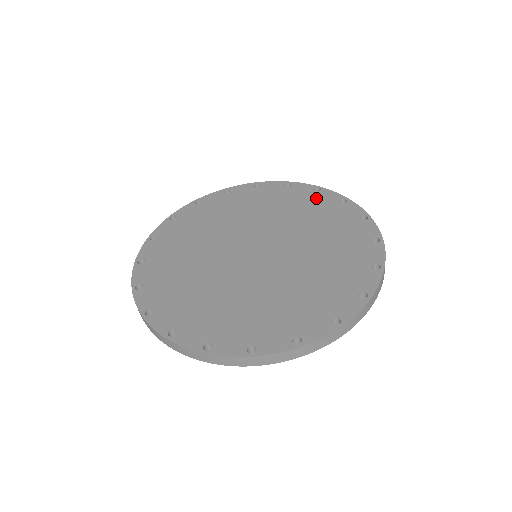
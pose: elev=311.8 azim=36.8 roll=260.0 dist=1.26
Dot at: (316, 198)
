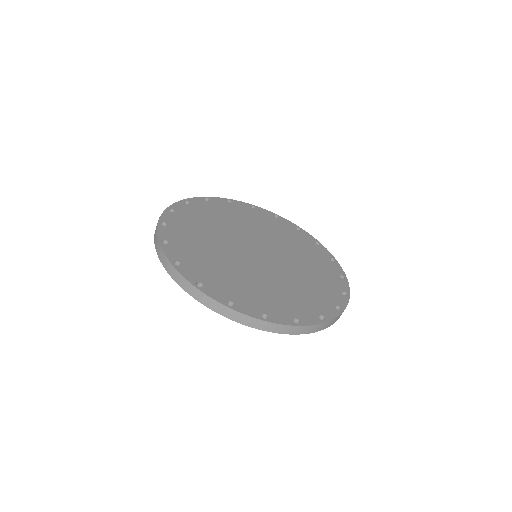
Dot at: (327, 262)
